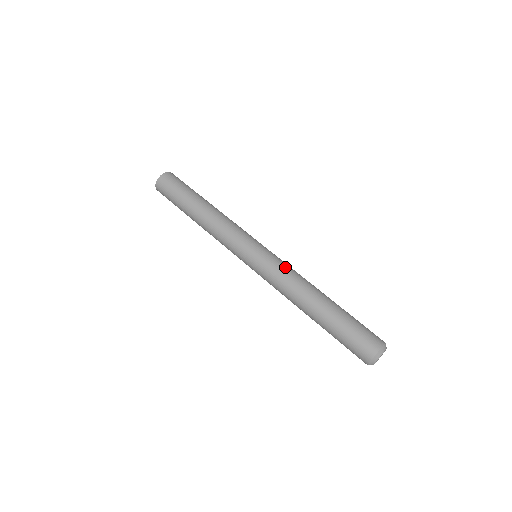
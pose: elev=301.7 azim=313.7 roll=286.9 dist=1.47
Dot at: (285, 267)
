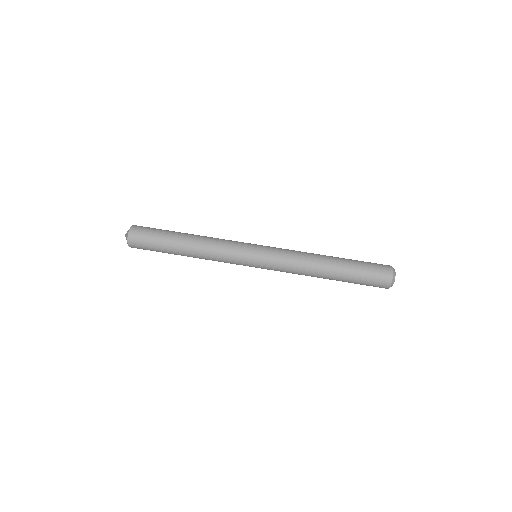
Dot at: (288, 249)
